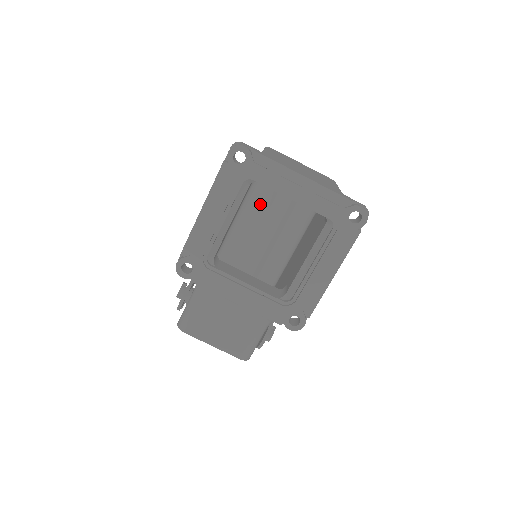
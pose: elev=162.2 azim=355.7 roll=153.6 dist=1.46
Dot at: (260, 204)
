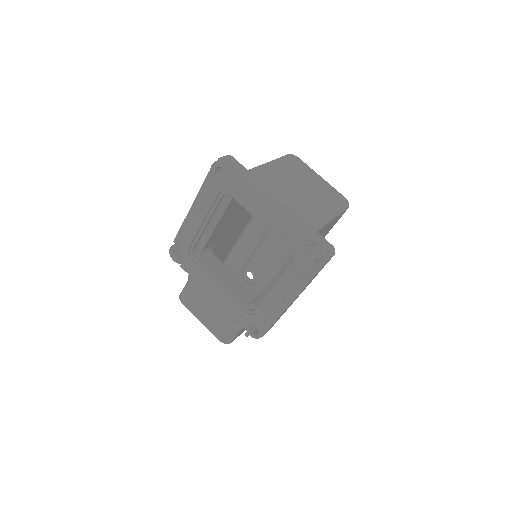
Dot at: occluded
